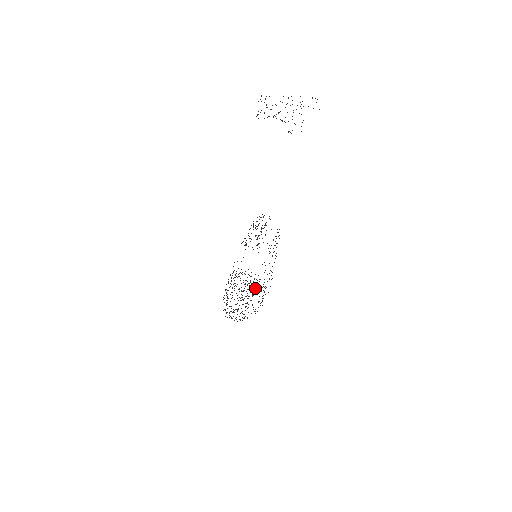
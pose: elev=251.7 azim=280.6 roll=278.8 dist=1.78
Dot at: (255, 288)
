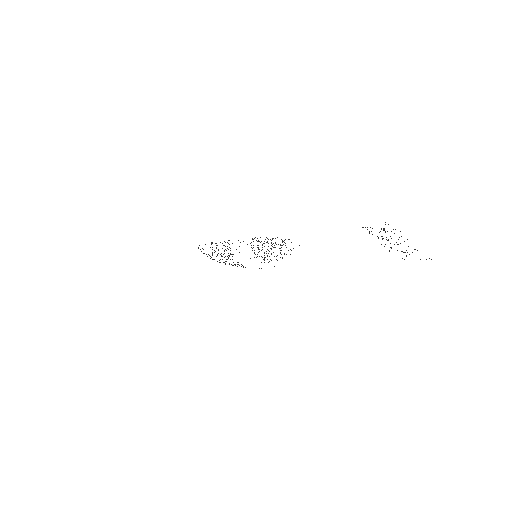
Dot at: occluded
